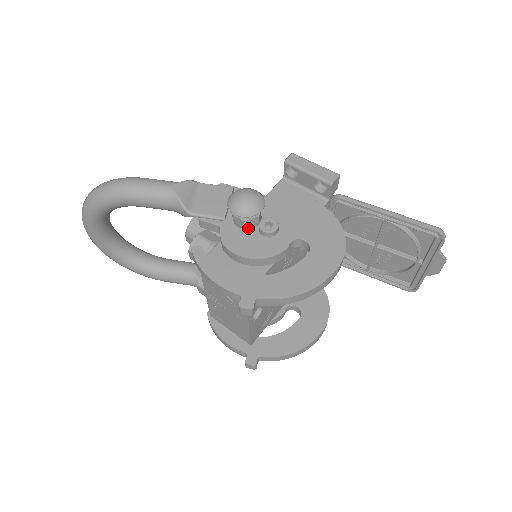
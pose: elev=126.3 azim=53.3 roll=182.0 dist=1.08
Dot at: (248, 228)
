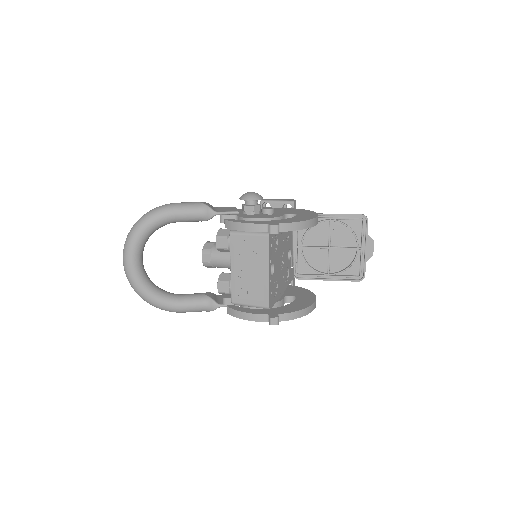
Dot at: (255, 214)
